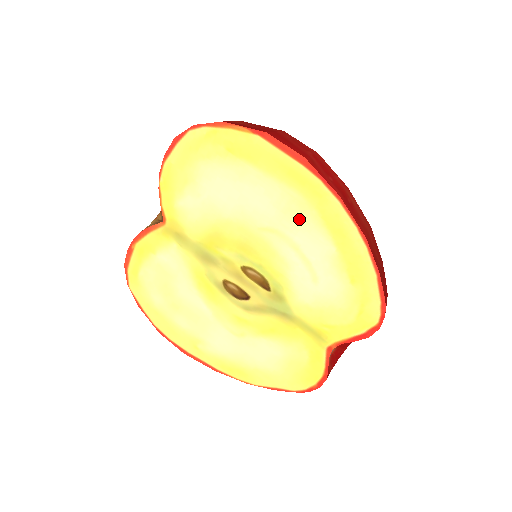
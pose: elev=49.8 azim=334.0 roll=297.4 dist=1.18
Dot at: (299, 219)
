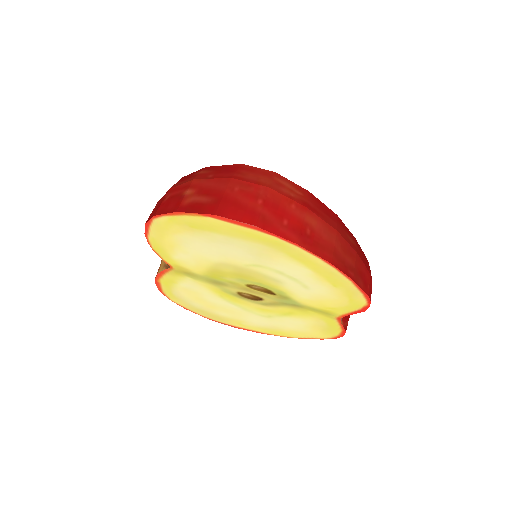
Dot at: (273, 258)
